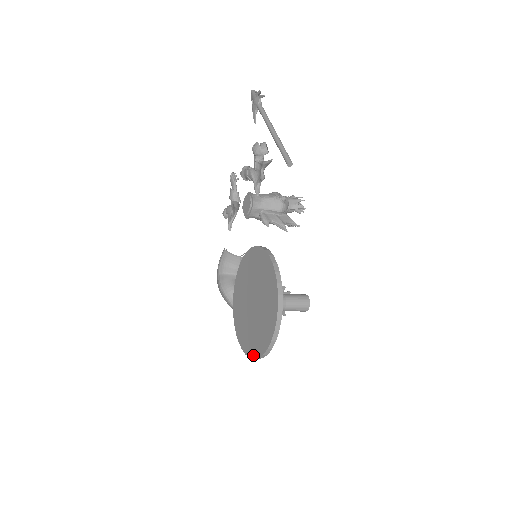
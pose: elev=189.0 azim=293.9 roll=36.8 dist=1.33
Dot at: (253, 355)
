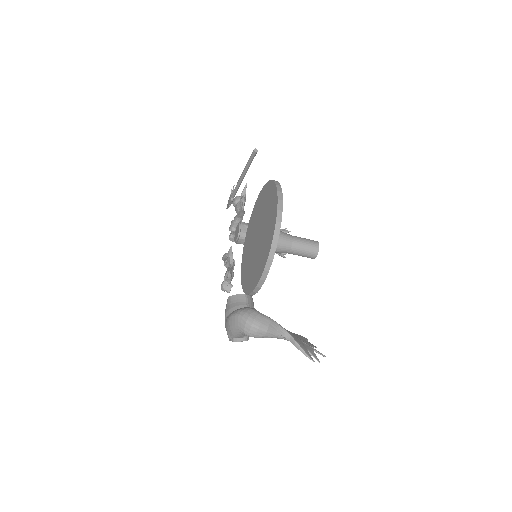
Dot at: (269, 247)
